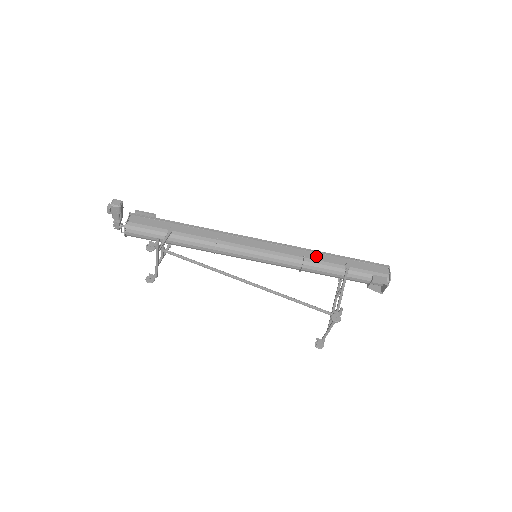
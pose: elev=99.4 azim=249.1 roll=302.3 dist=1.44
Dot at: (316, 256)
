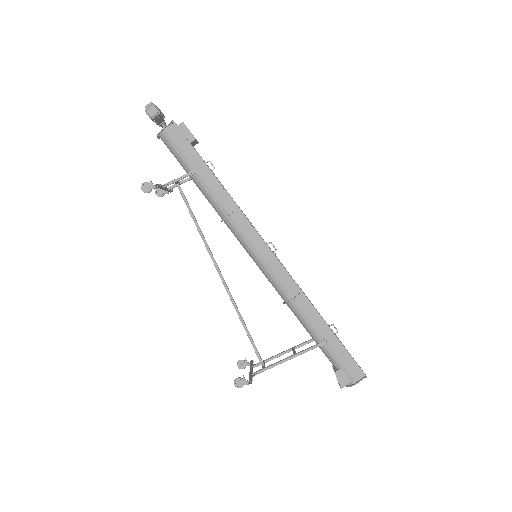
Dot at: (307, 307)
